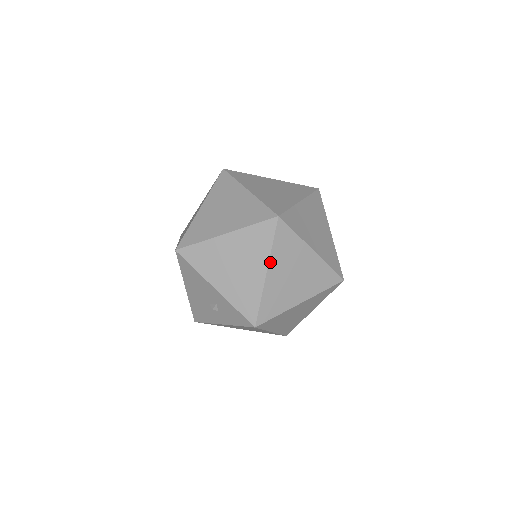
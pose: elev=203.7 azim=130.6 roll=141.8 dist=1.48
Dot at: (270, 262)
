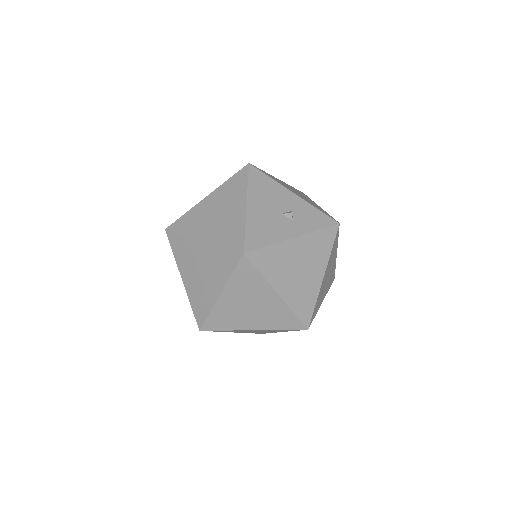
Dot at: occluded
